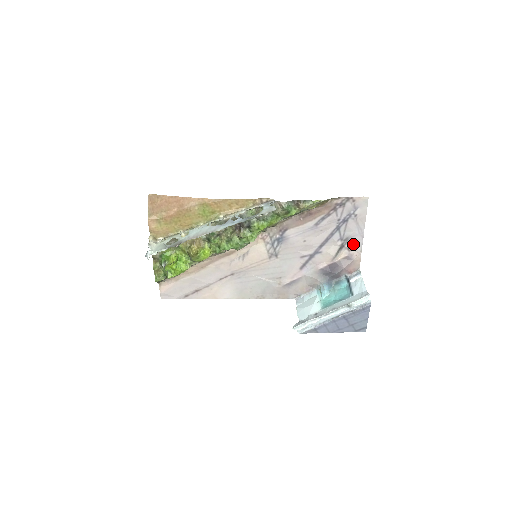
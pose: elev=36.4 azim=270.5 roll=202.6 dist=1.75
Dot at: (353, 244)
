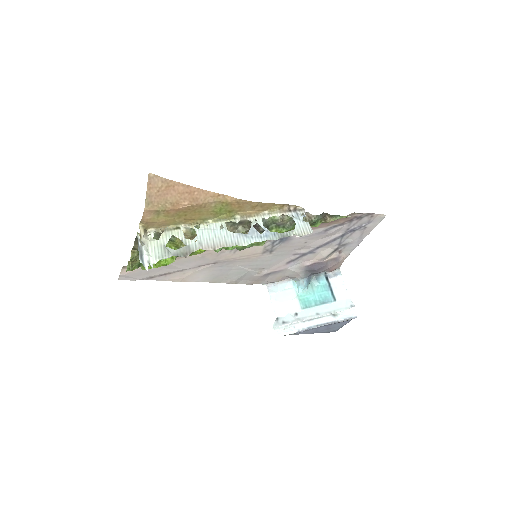
Dot at: (347, 248)
